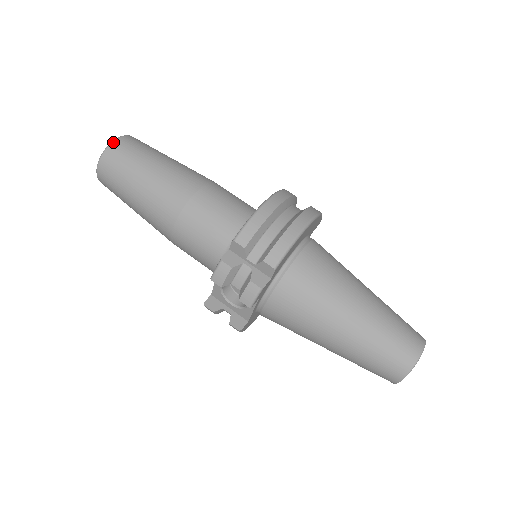
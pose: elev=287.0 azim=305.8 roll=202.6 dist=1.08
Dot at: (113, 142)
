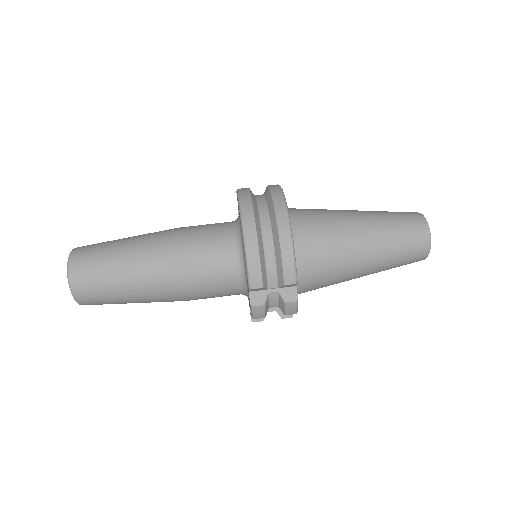
Dot at: (69, 278)
